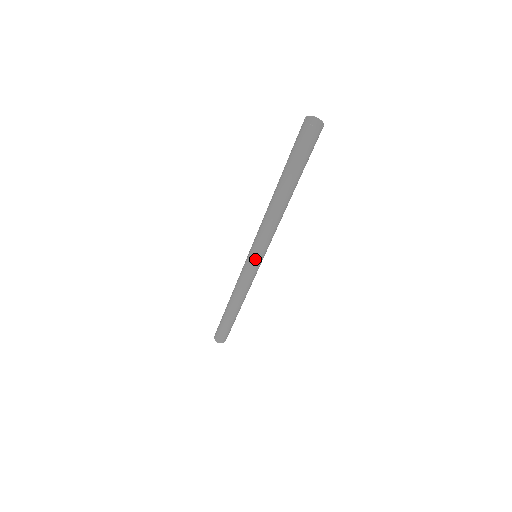
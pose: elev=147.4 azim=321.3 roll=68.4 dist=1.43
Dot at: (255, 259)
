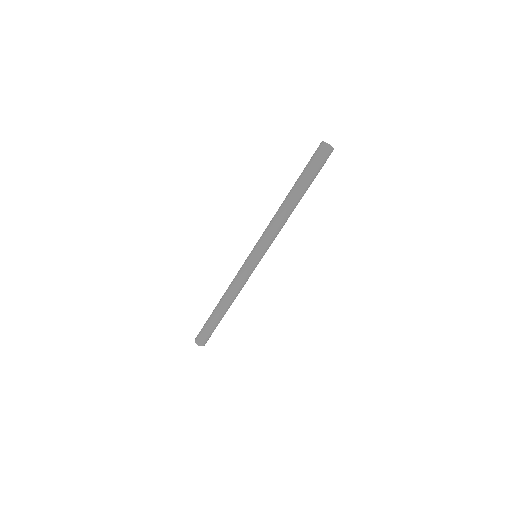
Dot at: (255, 256)
